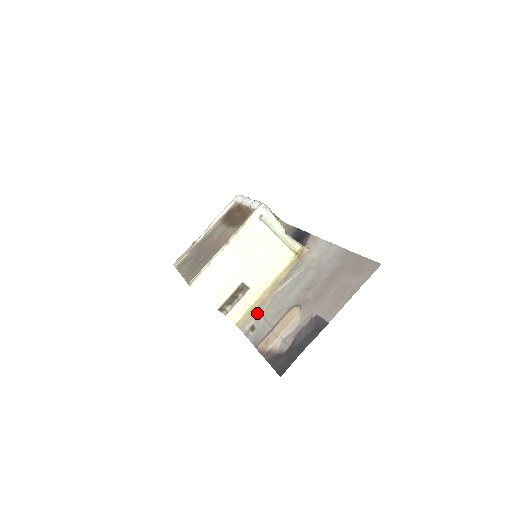
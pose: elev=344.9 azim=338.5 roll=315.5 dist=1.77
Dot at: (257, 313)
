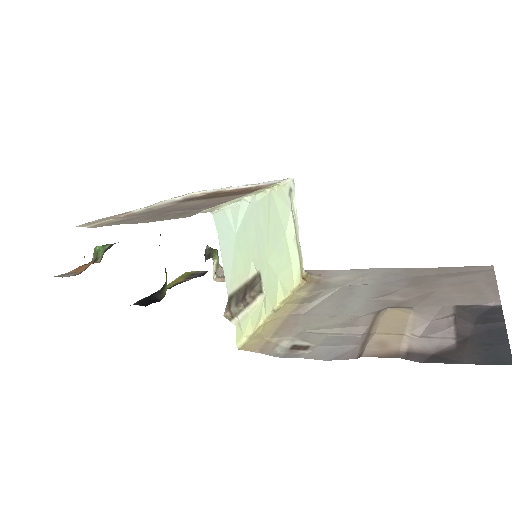
Dot at: (288, 331)
